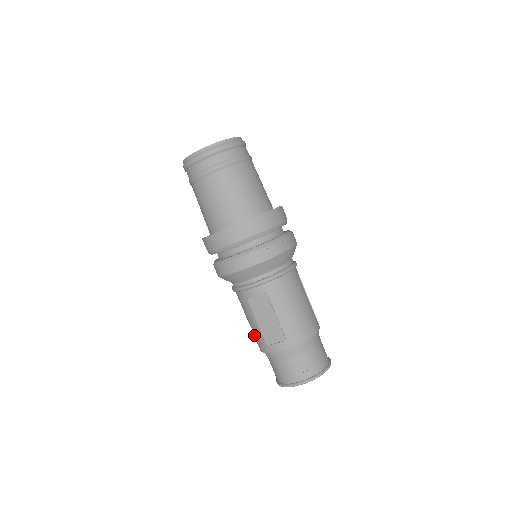
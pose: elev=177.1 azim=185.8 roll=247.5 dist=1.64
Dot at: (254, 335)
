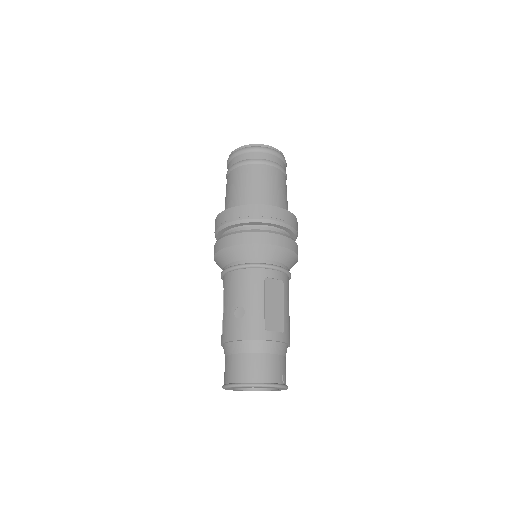
Dot at: (244, 319)
